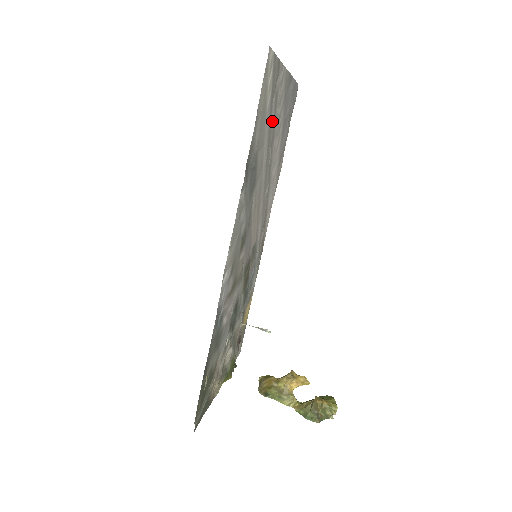
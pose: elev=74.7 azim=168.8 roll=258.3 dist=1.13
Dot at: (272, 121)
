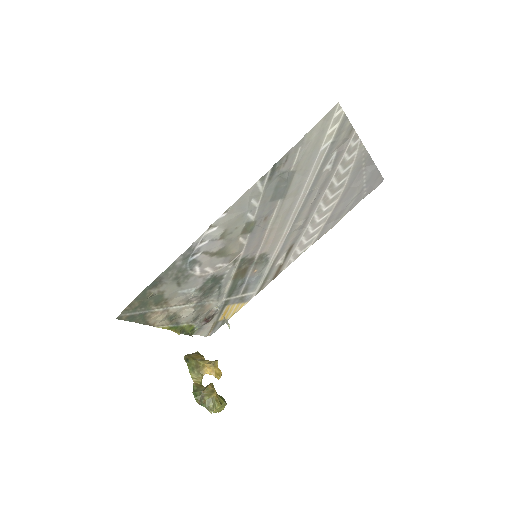
Dot at: (327, 169)
